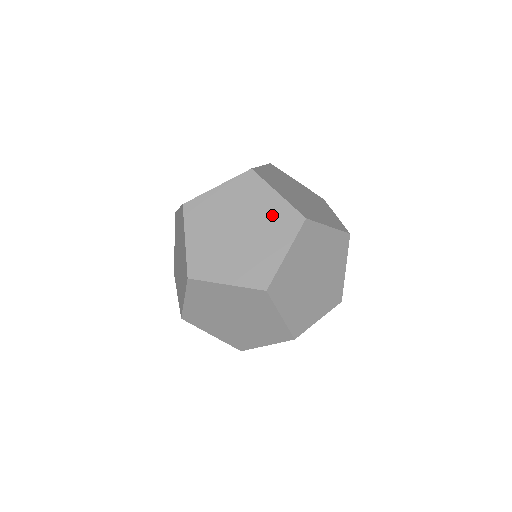
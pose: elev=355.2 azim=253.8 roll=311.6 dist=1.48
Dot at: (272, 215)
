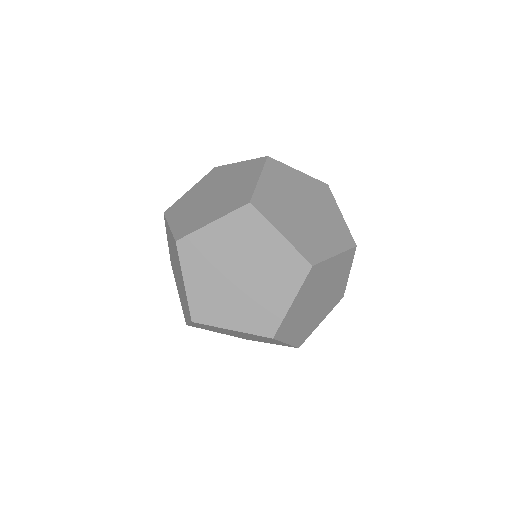
Dot at: occluded
